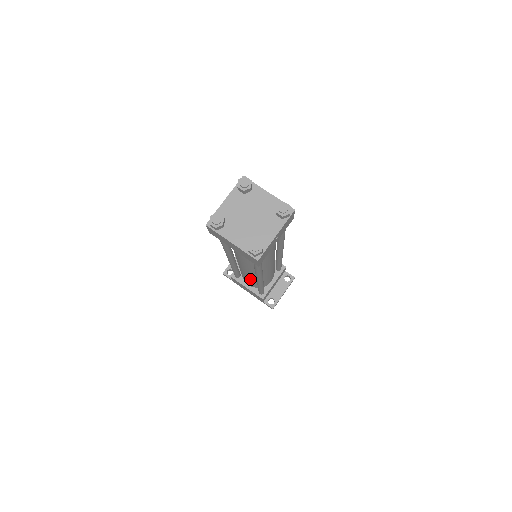
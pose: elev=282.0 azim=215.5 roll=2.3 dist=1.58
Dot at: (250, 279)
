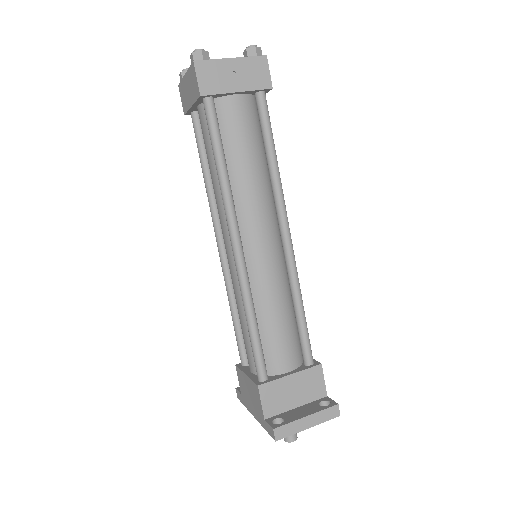
Dot at: (241, 307)
